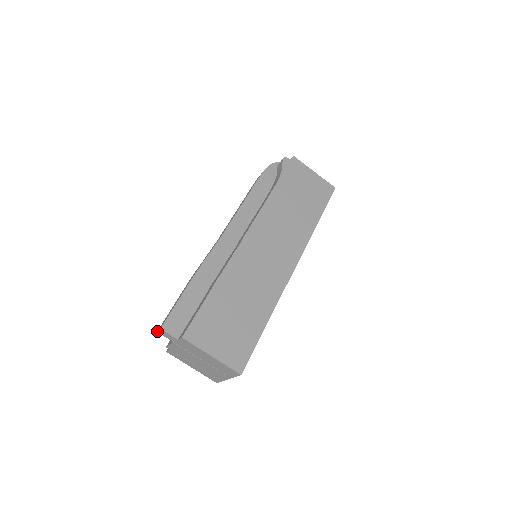
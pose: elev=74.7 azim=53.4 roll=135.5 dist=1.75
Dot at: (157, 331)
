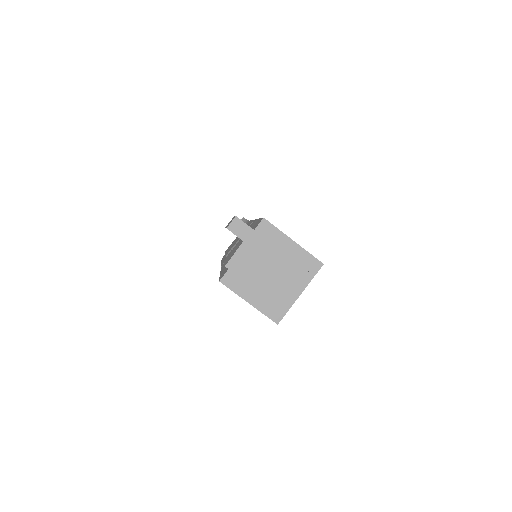
Dot at: occluded
